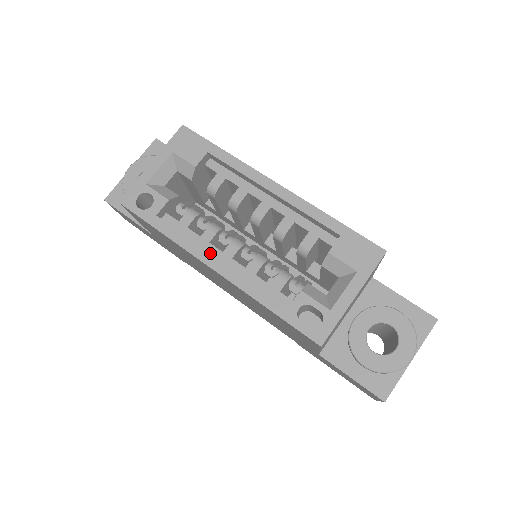
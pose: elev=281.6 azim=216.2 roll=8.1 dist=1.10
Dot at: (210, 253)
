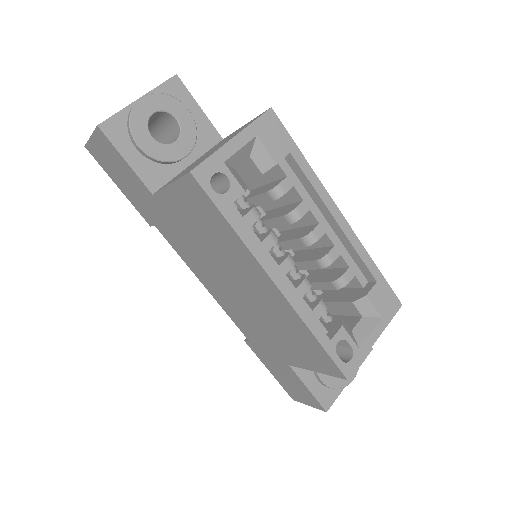
Dot at: occluded
